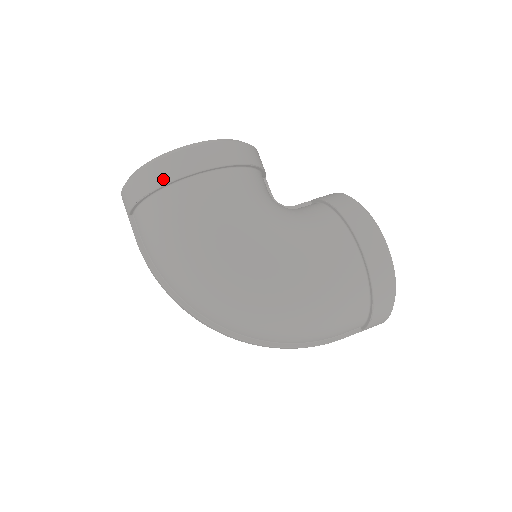
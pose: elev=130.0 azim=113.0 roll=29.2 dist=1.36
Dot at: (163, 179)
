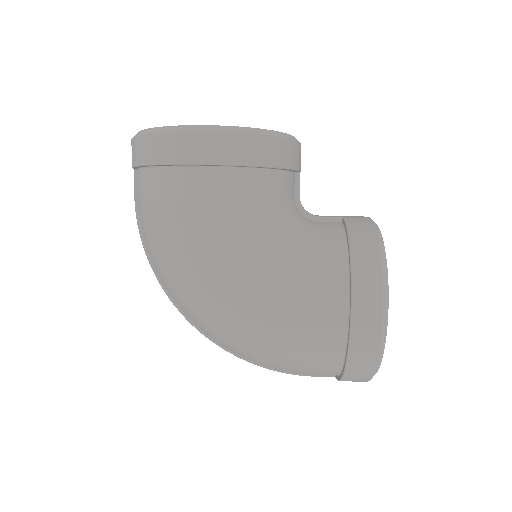
Dot at: (158, 157)
